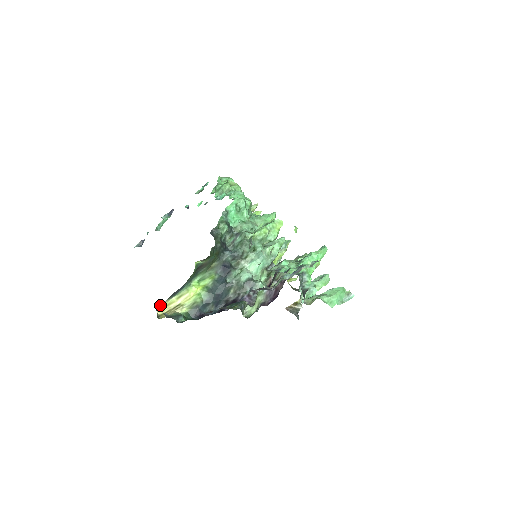
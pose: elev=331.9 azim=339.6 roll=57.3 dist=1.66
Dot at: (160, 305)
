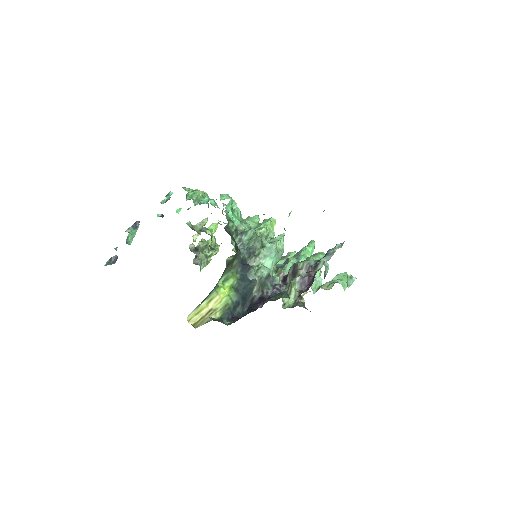
Dot at: (191, 313)
